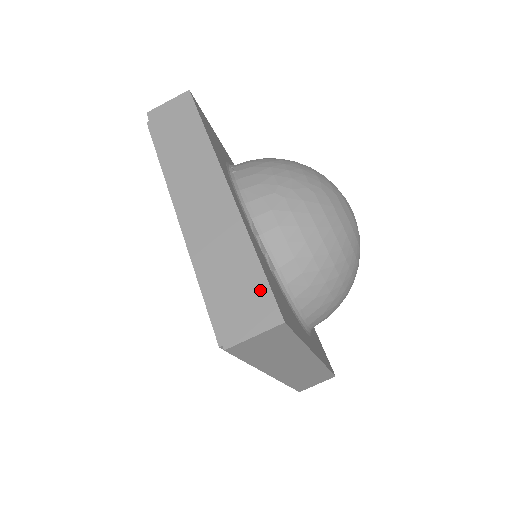
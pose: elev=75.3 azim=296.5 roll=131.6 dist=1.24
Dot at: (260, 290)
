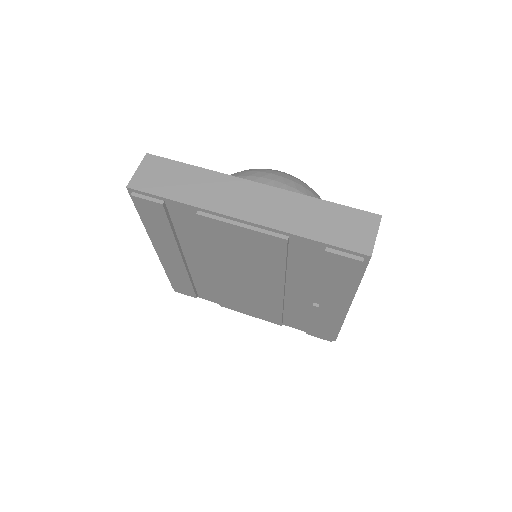
Dot at: occluded
